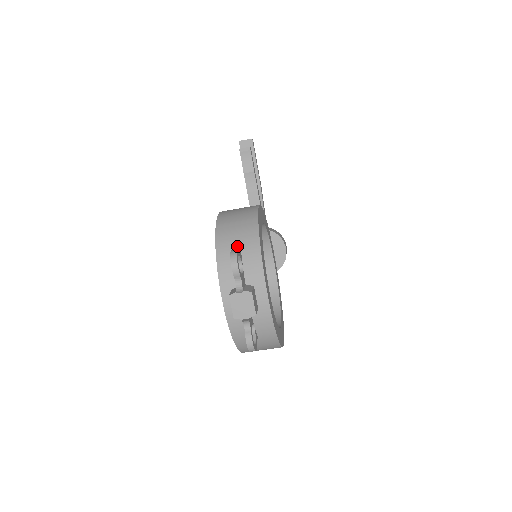
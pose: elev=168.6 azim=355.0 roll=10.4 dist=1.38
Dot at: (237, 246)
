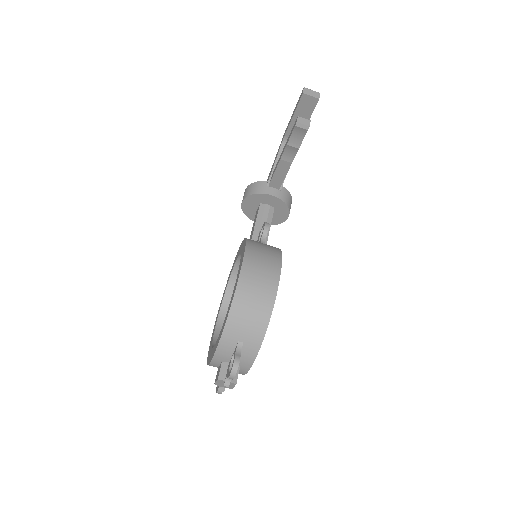
Dot at: (241, 340)
